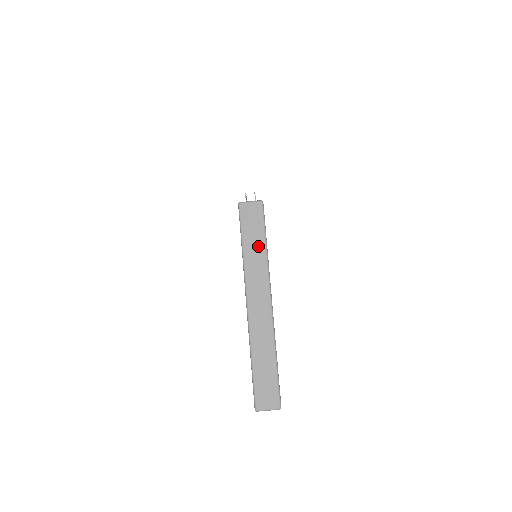
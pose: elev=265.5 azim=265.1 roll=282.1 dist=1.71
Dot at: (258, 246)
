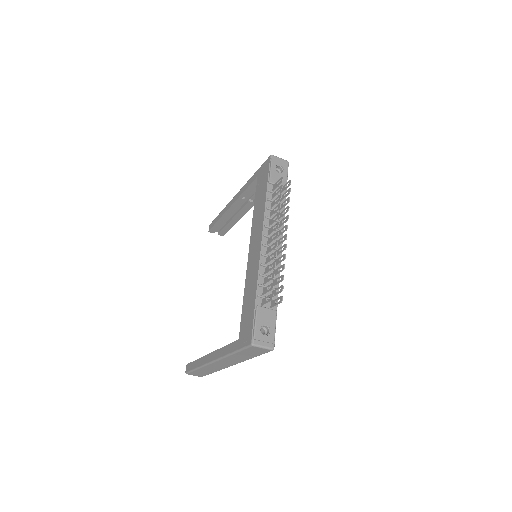
Dot at: (246, 357)
